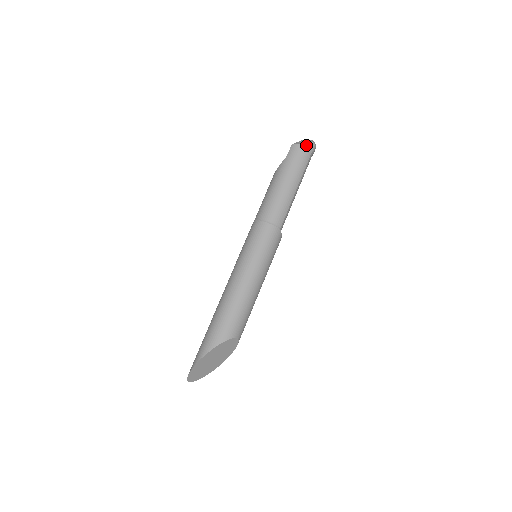
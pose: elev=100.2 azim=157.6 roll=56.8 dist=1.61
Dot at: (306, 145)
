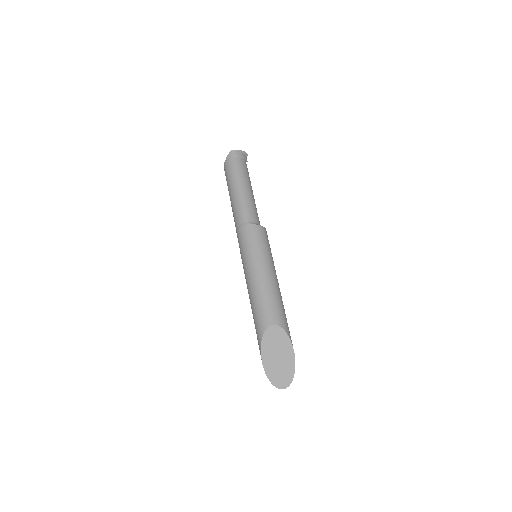
Dot at: (227, 158)
